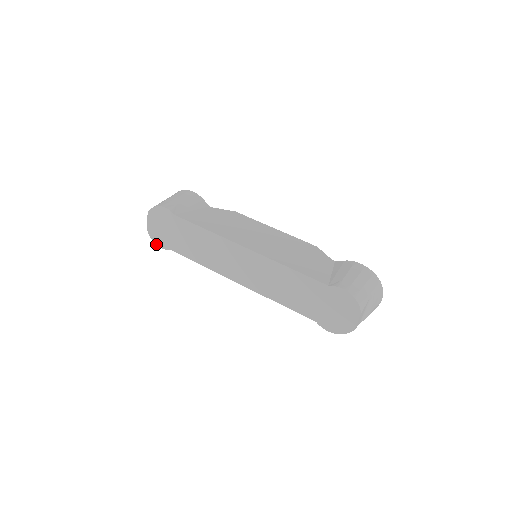
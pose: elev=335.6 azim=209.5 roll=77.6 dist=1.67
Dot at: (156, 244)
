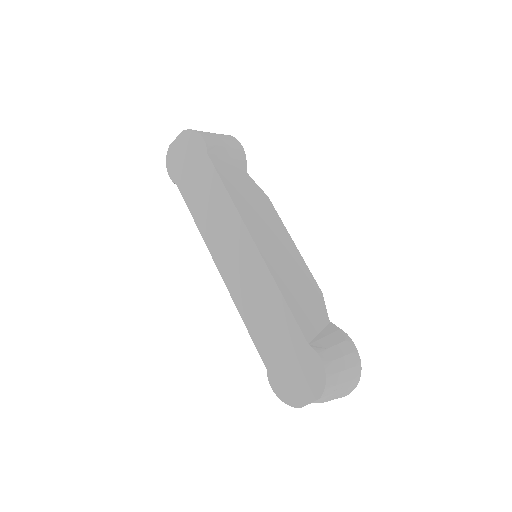
Dot at: (167, 168)
